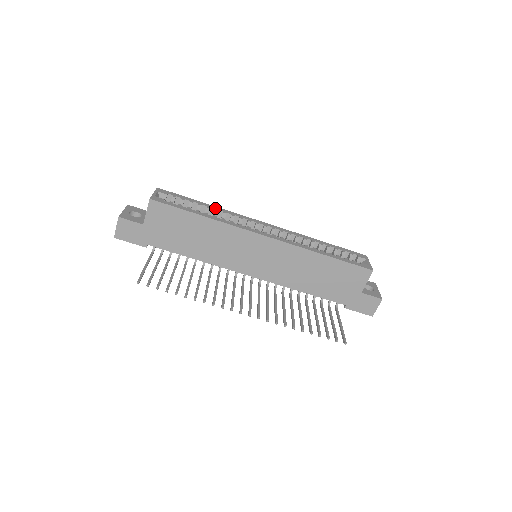
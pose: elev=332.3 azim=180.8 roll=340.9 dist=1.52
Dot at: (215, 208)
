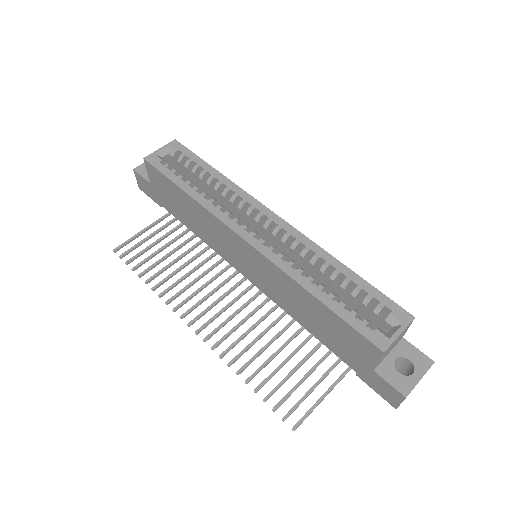
Dot at: (221, 180)
